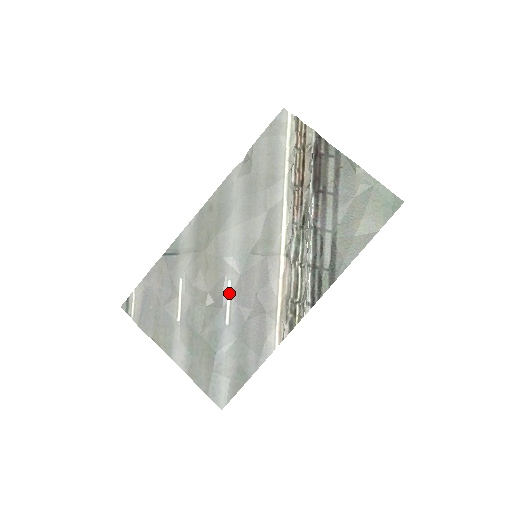
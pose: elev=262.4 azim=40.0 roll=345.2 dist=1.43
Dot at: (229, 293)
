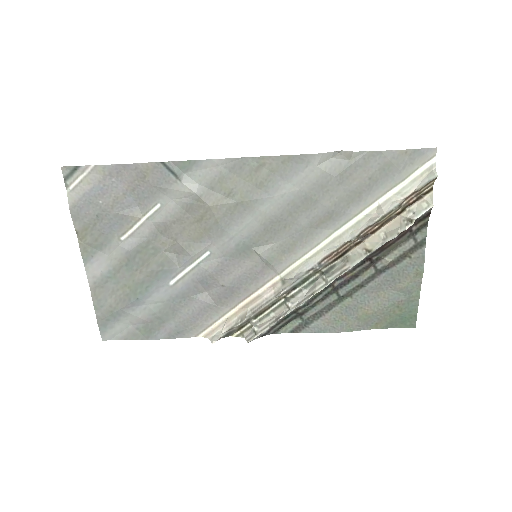
Dot at: (198, 261)
